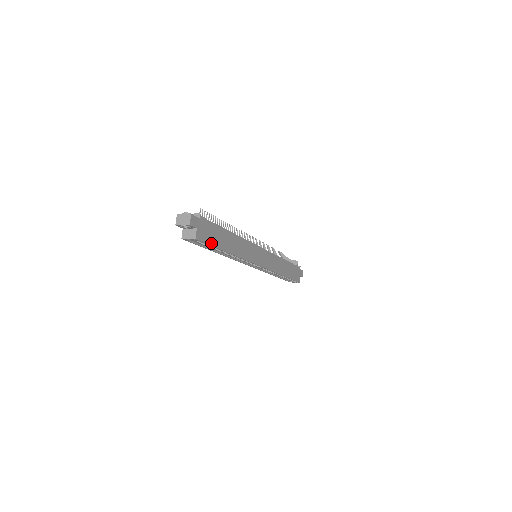
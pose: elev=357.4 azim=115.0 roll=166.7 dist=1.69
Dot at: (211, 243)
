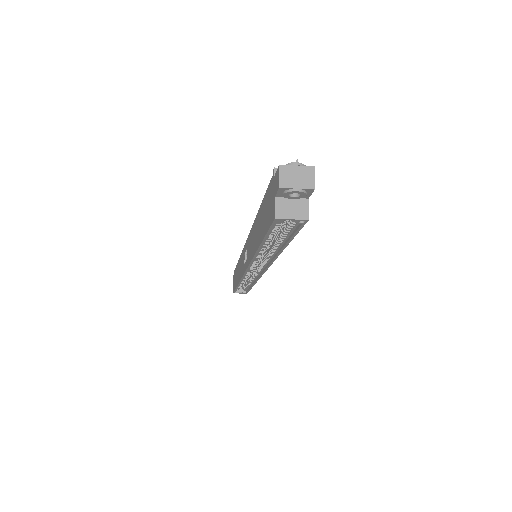
Dot at: occluded
